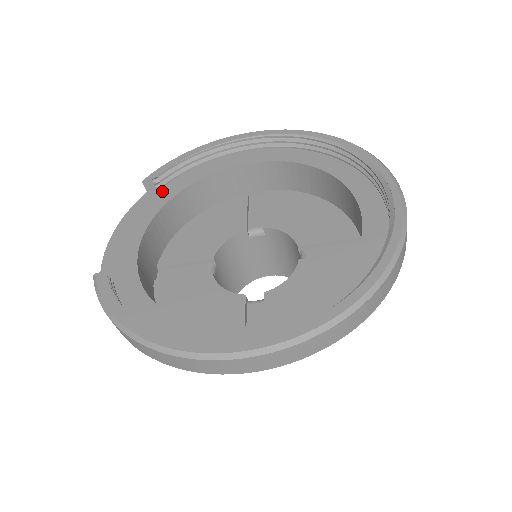
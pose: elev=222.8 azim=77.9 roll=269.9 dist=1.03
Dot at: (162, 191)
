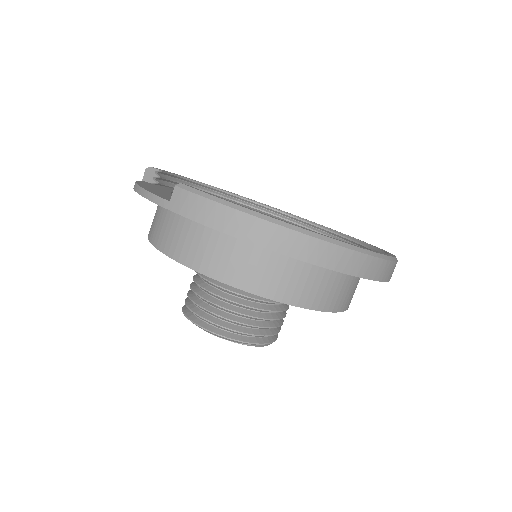
Dot at: (159, 186)
